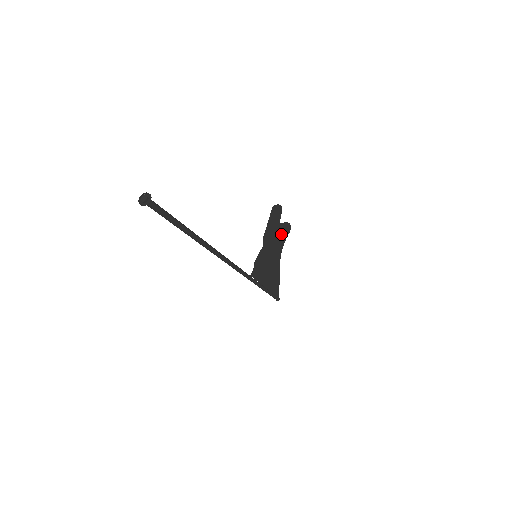
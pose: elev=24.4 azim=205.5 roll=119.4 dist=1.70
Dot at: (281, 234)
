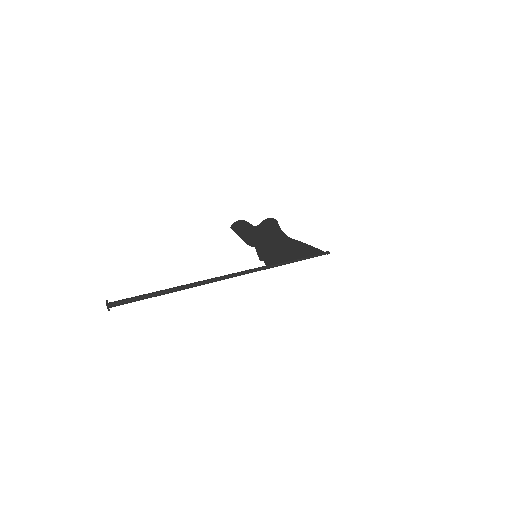
Dot at: (268, 229)
